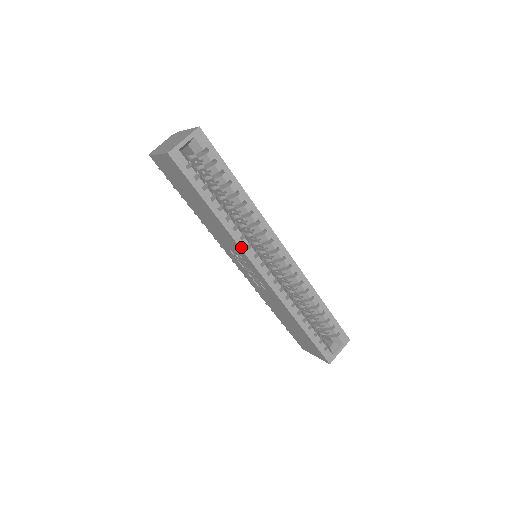
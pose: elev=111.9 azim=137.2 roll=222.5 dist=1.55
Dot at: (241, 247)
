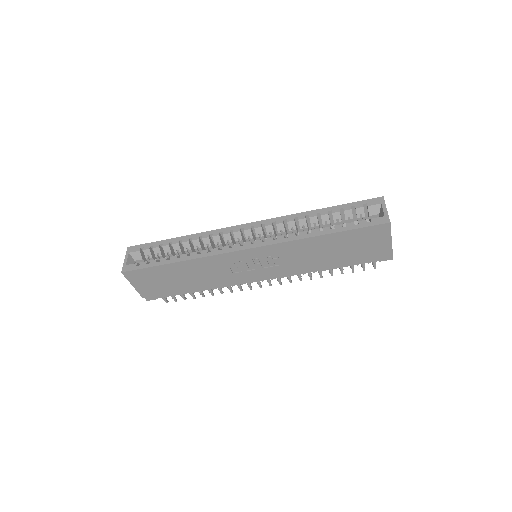
Dot at: (215, 255)
